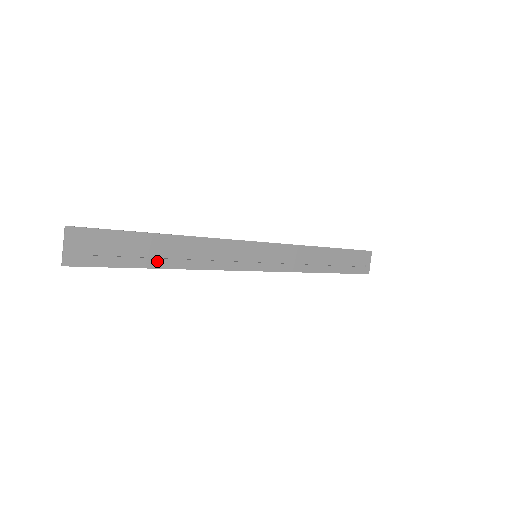
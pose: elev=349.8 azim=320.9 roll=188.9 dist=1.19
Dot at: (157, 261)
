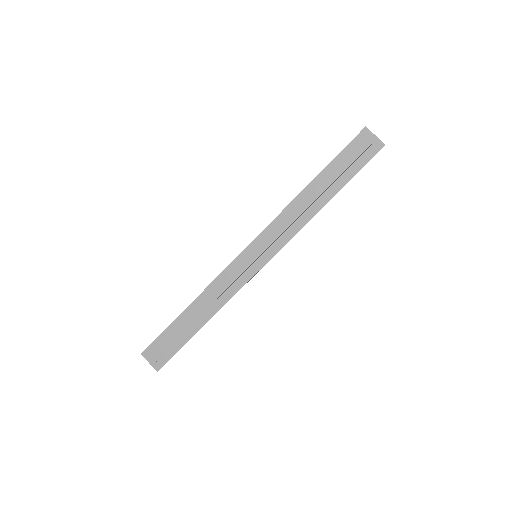
Dot at: (196, 326)
